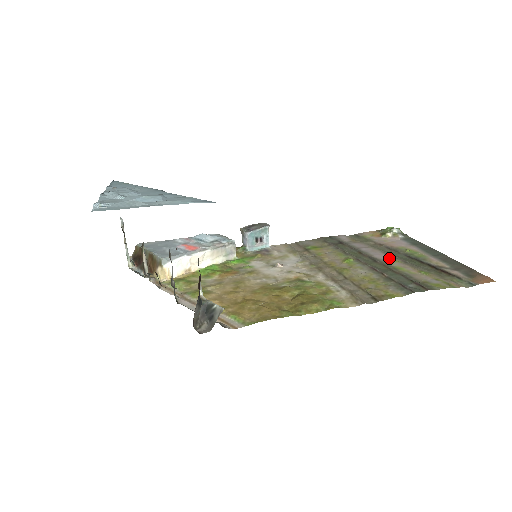
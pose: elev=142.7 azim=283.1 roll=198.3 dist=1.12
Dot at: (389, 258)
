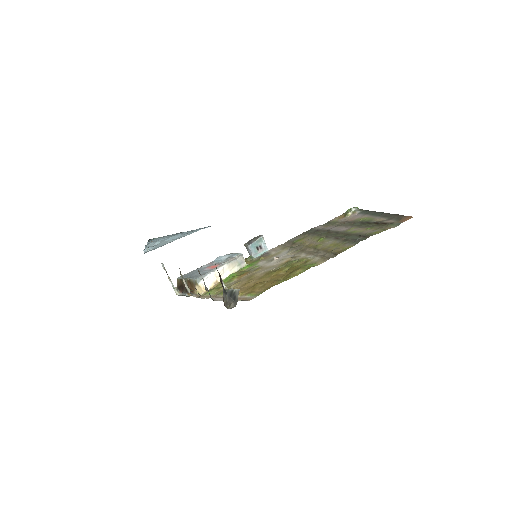
Dot at: (348, 228)
